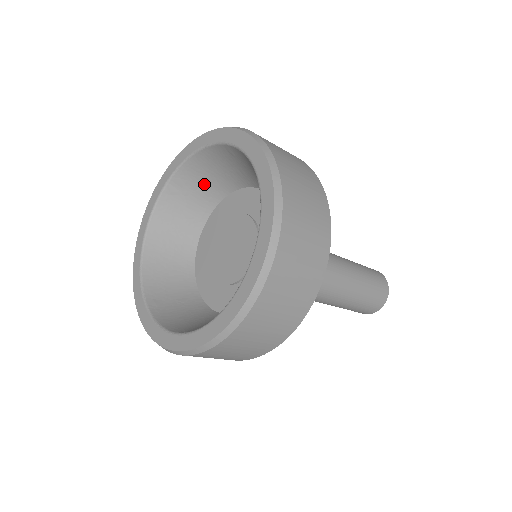
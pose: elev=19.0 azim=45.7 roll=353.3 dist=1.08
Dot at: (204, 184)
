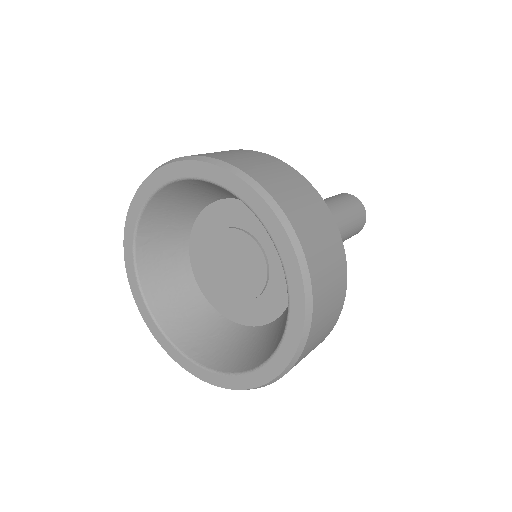
Dot at: (171, 218)
